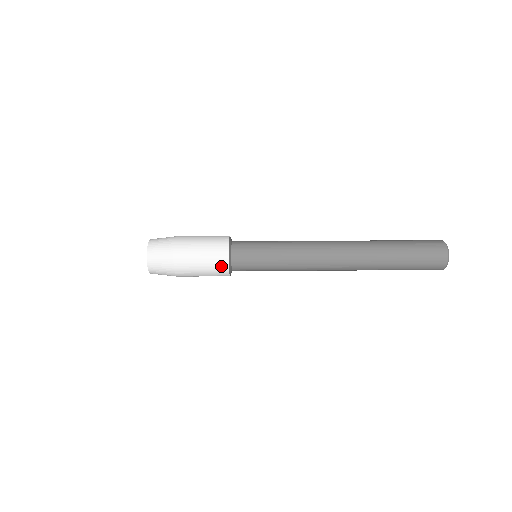
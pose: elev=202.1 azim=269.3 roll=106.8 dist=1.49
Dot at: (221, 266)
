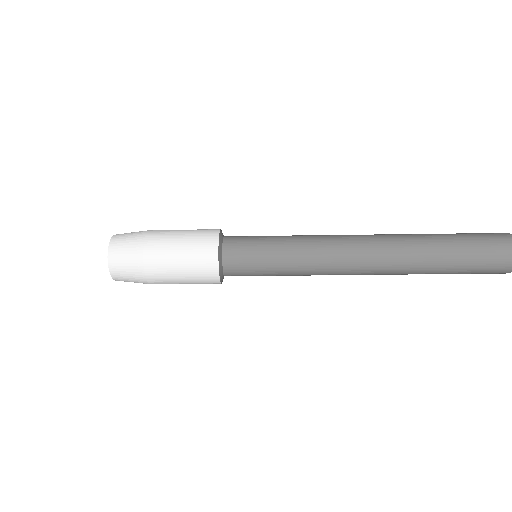
Dot at: (208, 250)
